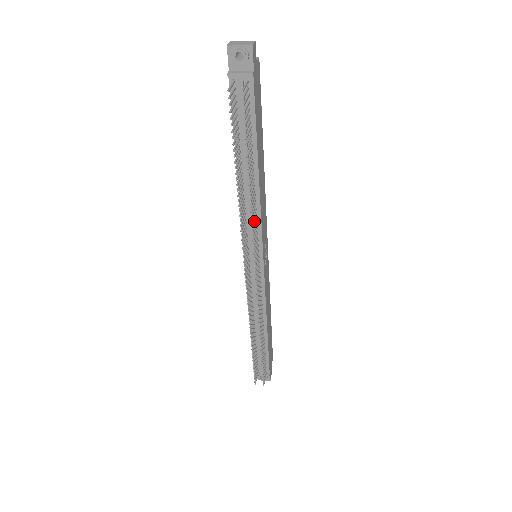
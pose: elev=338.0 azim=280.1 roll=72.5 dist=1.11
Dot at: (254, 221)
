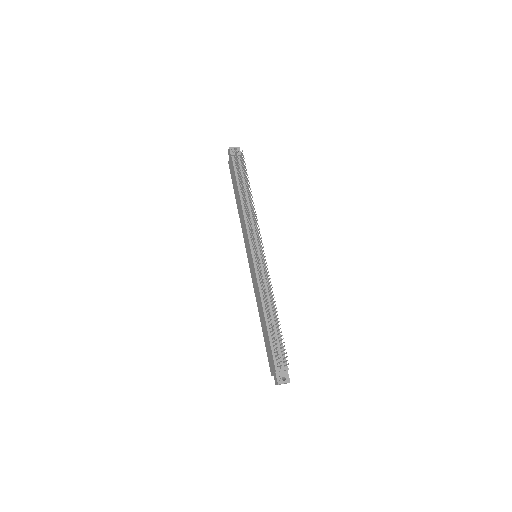
Dot at: (255, 216)
